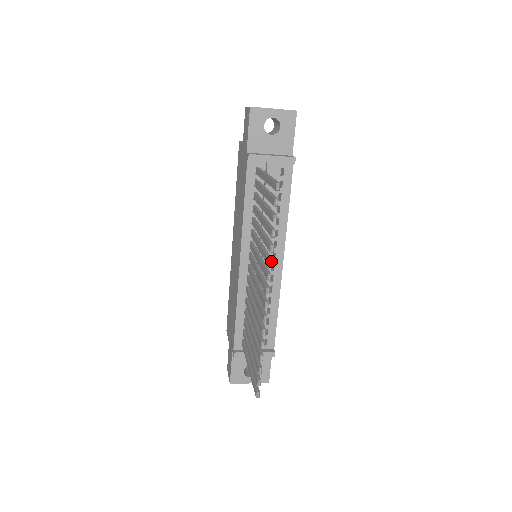
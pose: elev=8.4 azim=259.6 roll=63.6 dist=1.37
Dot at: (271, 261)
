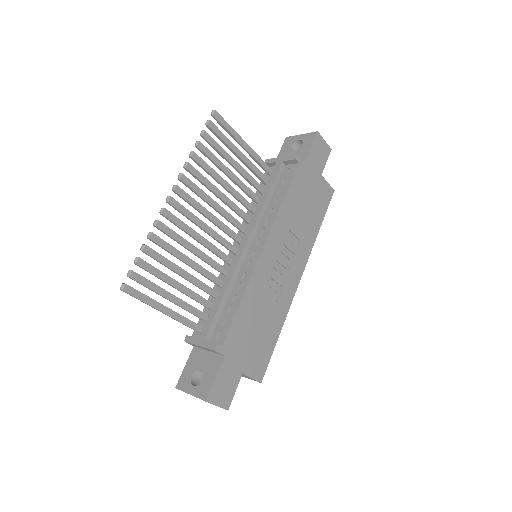
Dot at: (186, 162)
